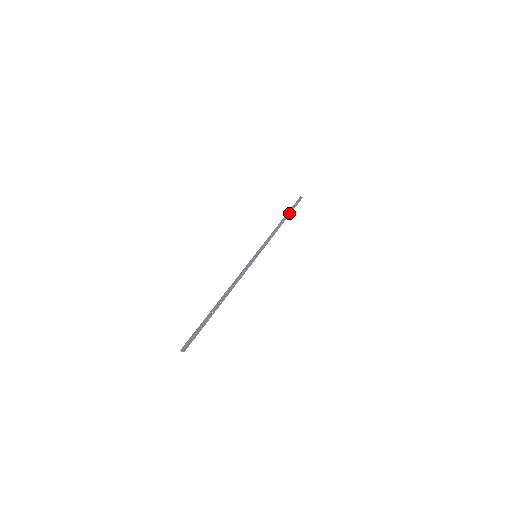
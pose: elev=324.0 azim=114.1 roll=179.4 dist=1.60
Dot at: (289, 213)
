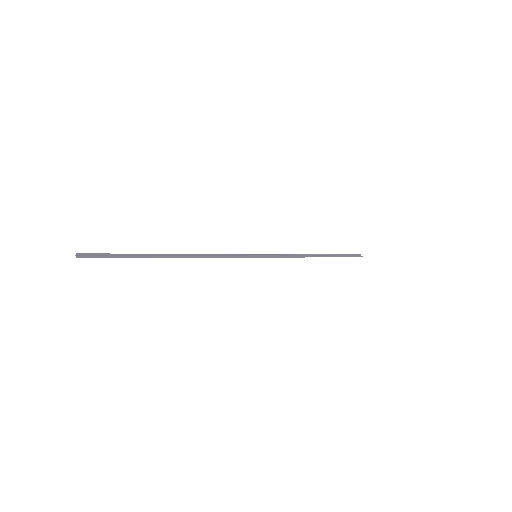
Dot at: (332, 255)
